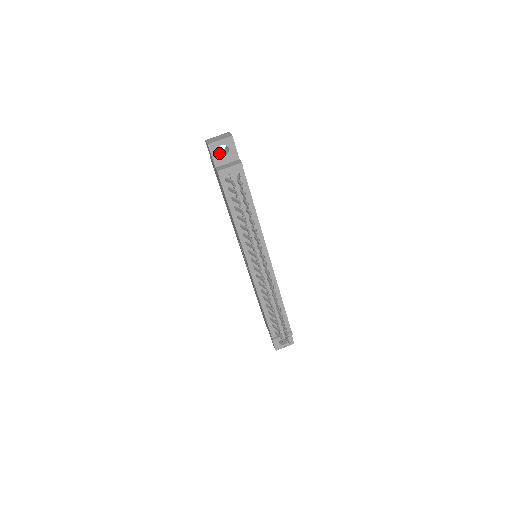
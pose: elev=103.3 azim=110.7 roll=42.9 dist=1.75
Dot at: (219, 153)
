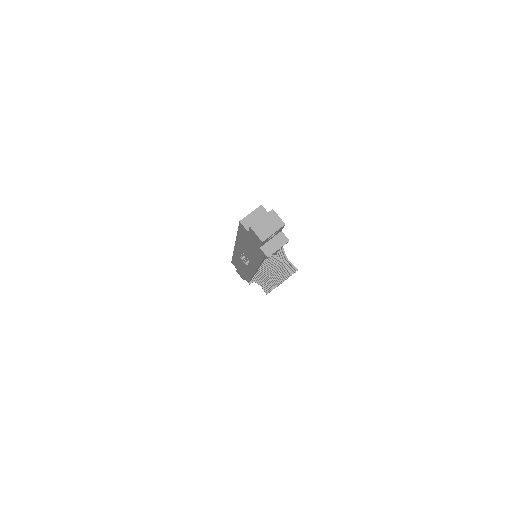
Dot at: occluded
